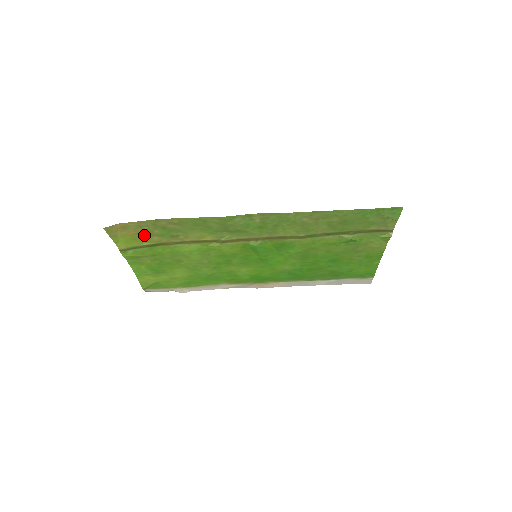
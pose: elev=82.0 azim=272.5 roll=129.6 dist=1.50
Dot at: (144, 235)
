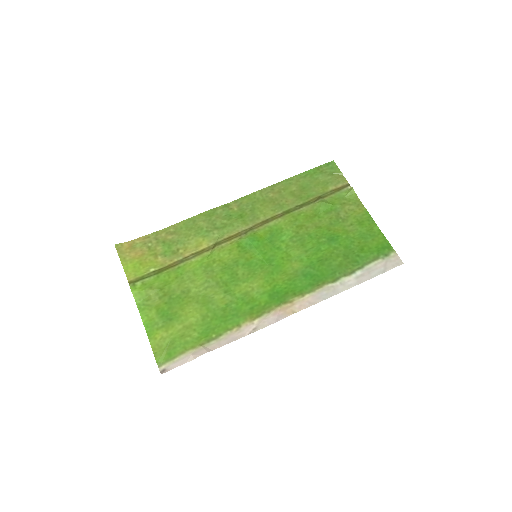
Dot at: (149, 256)
